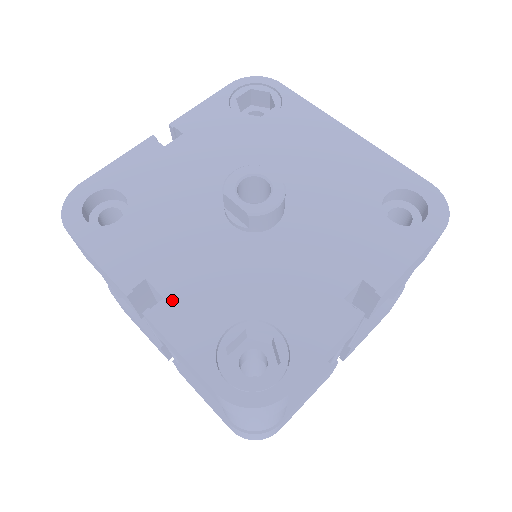
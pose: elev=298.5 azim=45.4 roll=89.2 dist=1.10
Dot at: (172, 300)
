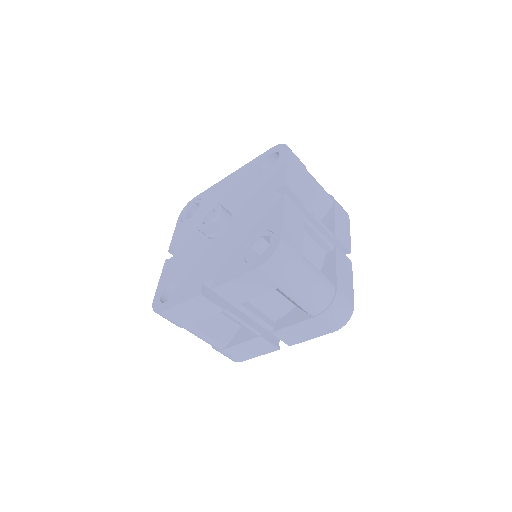
Dot at: (217, 274)
